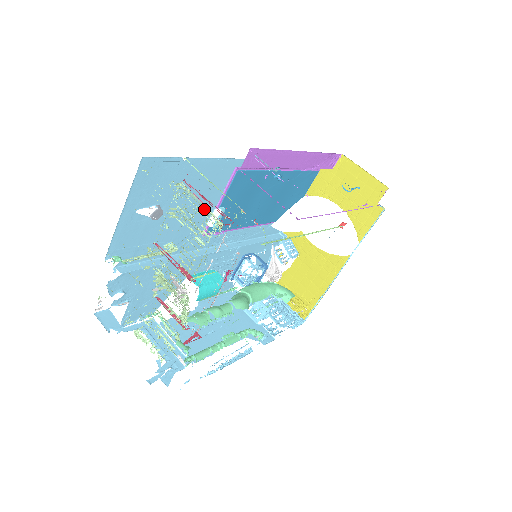
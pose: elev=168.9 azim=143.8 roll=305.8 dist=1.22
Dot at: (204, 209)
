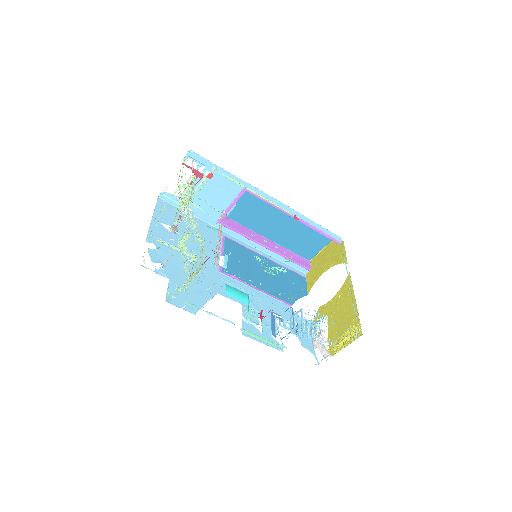
Dot at: (211, 251)
